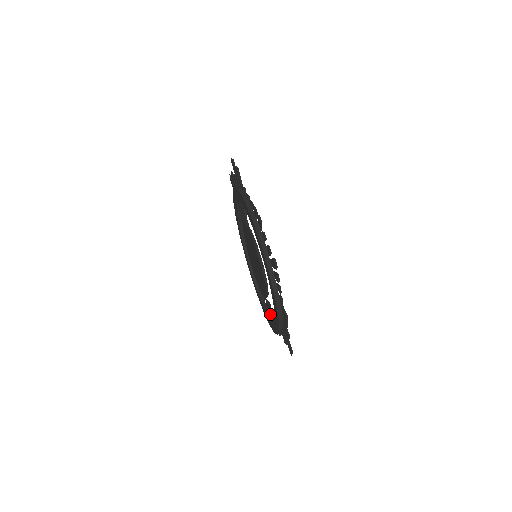
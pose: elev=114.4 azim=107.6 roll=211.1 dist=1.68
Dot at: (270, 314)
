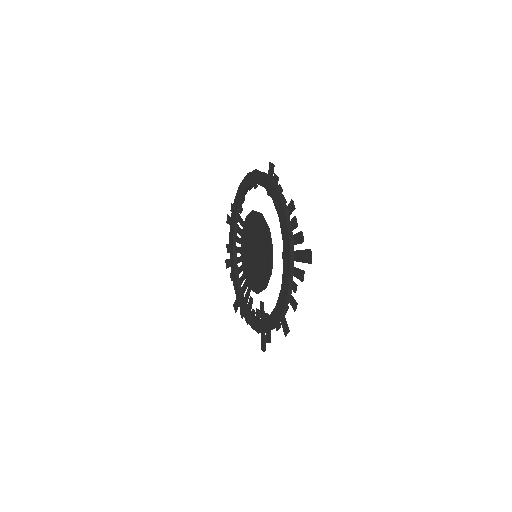
Dot at: occluded
